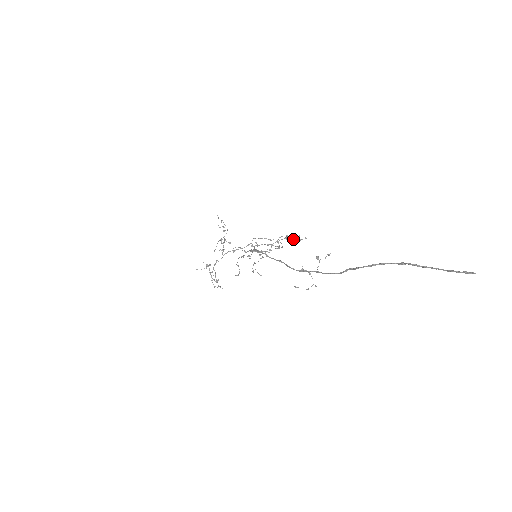
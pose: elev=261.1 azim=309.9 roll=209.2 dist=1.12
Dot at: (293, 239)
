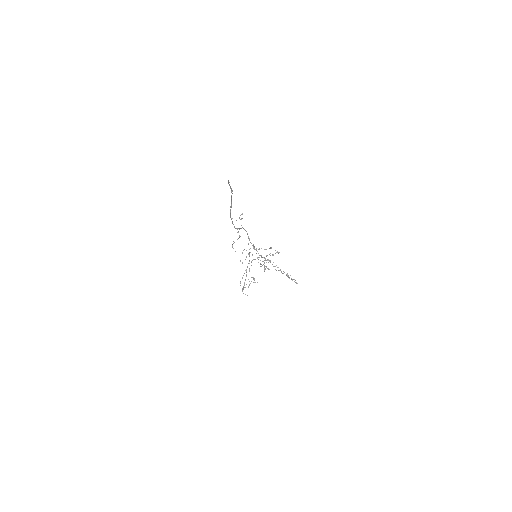
Dot at: (288, 276)
